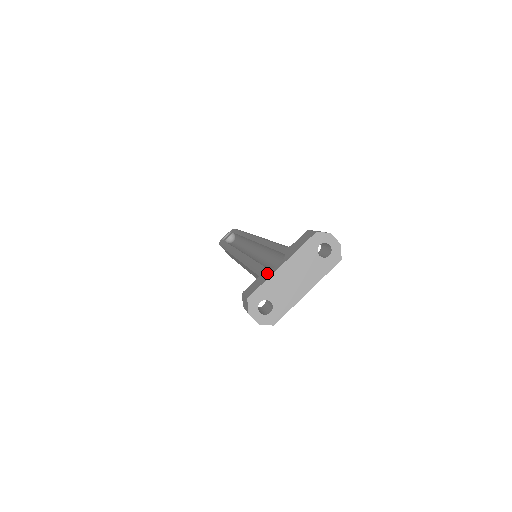
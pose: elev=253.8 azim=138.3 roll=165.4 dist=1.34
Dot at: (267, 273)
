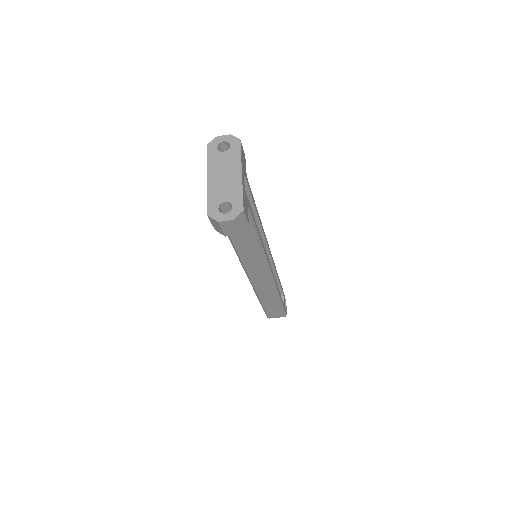
Dot at: occluded
